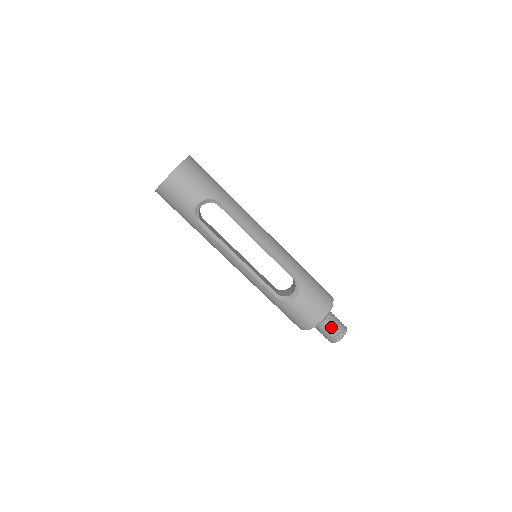
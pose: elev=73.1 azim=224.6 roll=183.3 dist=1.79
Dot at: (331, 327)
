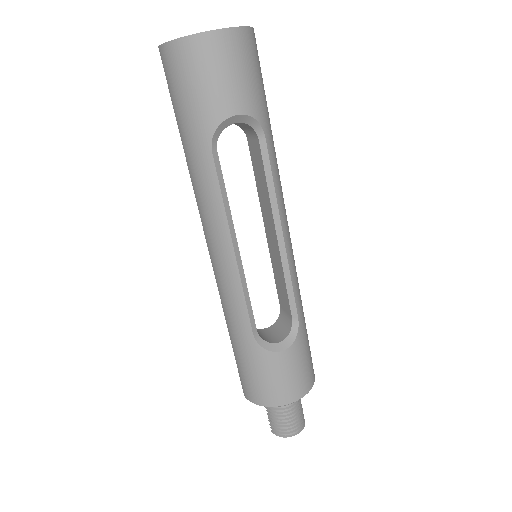
Dot at: (293, 413)
